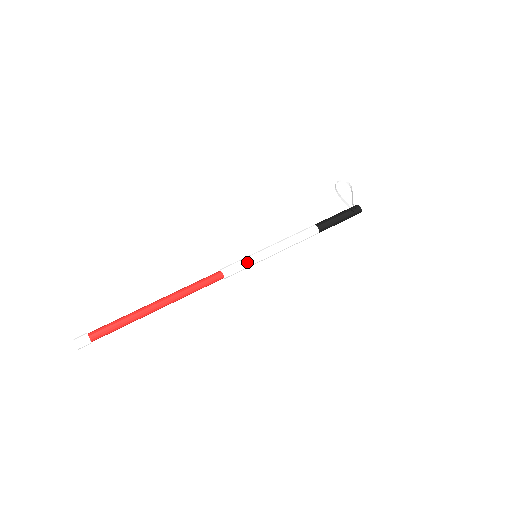
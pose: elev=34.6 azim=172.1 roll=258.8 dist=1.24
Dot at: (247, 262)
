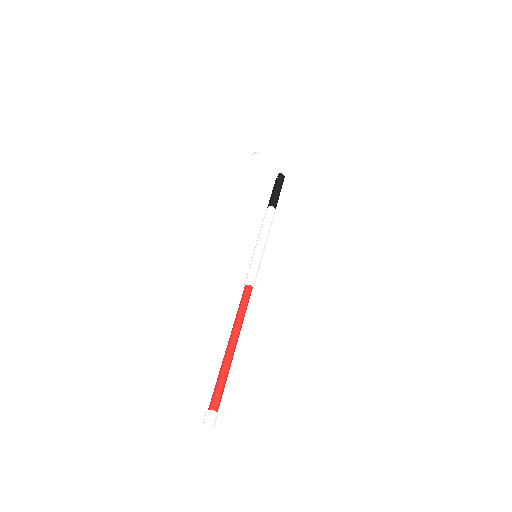
Dot at: (259, 266)
